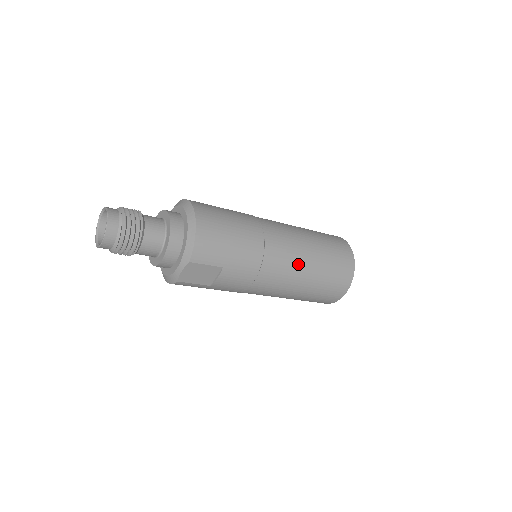
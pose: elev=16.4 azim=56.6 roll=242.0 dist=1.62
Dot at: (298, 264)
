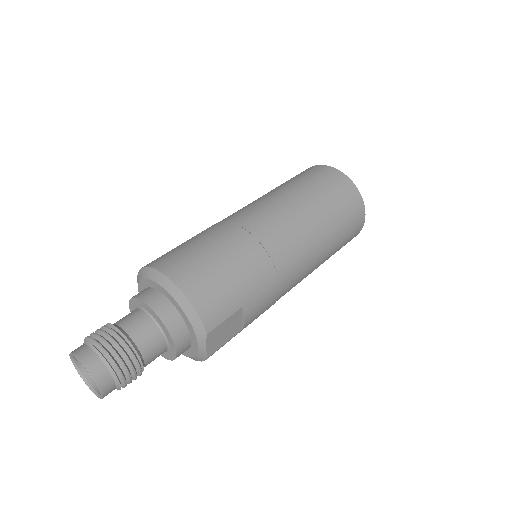
Dot at: (307, 234)
